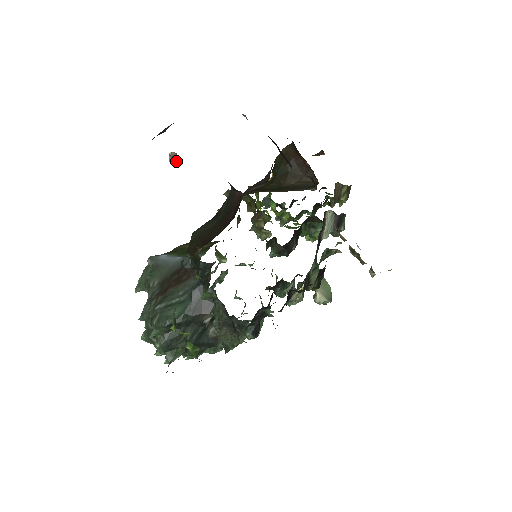
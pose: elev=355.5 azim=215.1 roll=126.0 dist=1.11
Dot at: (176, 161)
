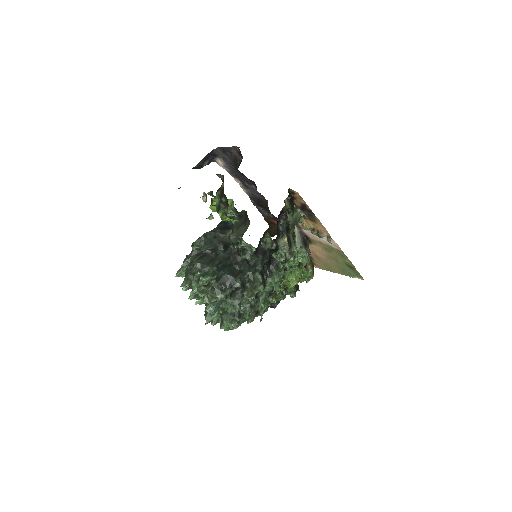
Dot at: (206, 199)
